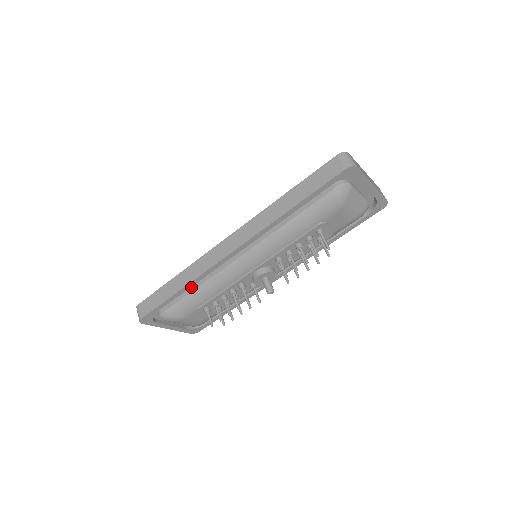
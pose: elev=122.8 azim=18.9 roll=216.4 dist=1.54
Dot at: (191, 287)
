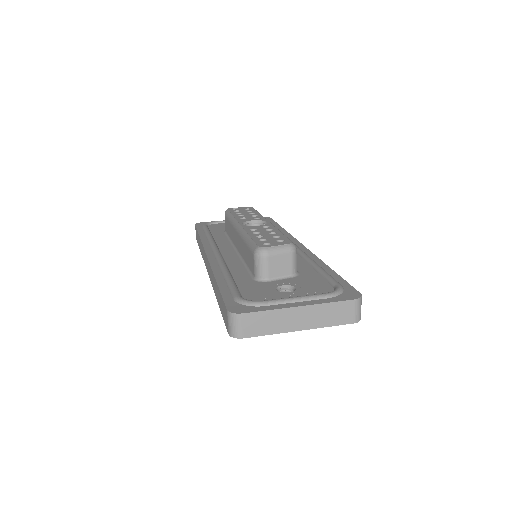
Dot at: occluded
